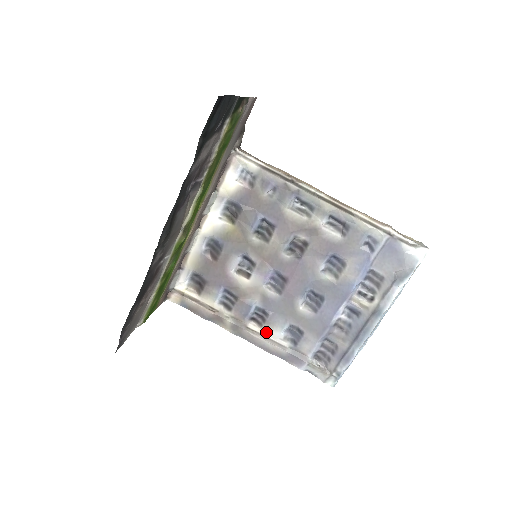
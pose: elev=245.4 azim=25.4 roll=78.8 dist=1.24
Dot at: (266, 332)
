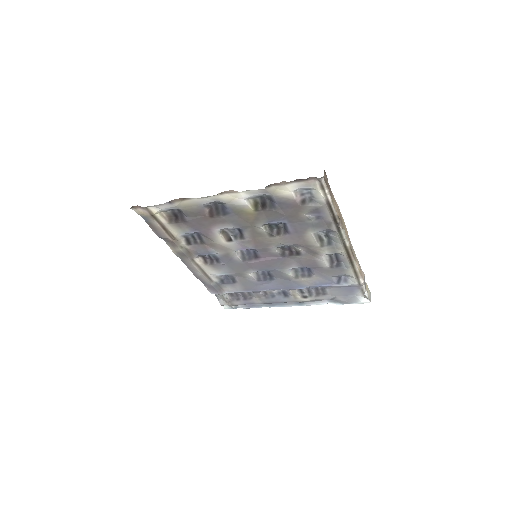
Dot at: (206, 268)
